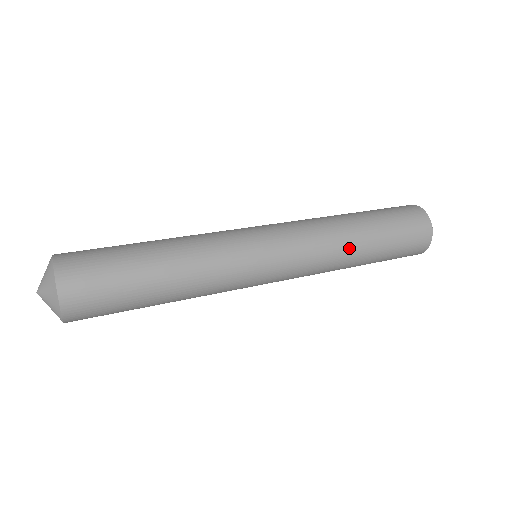
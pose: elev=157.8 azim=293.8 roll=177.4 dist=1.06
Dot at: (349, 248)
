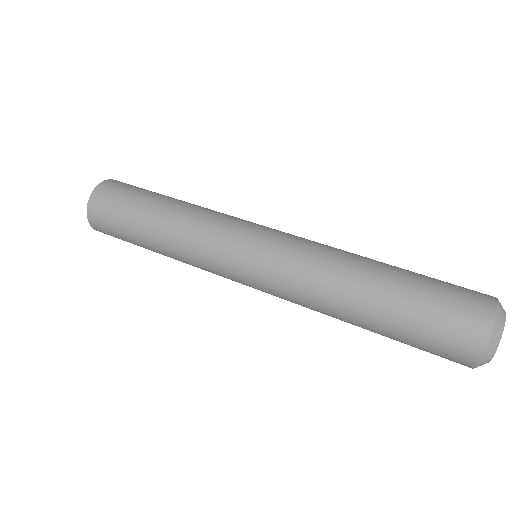
Dot at: (342, 291)
